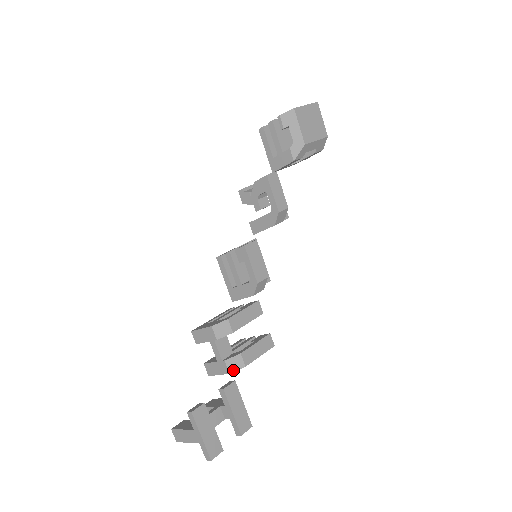
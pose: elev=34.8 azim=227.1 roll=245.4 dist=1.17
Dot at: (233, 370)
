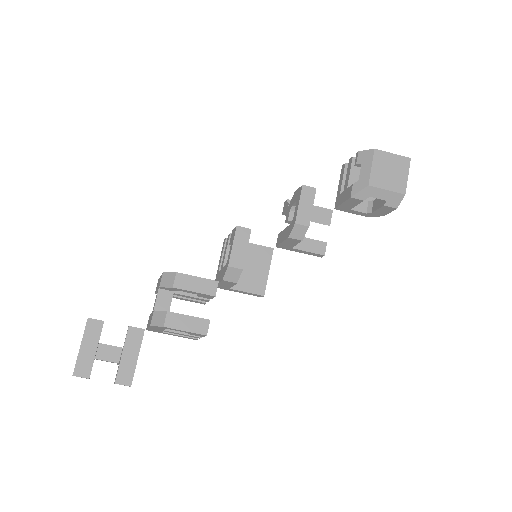
Dot at: (154, 324)
